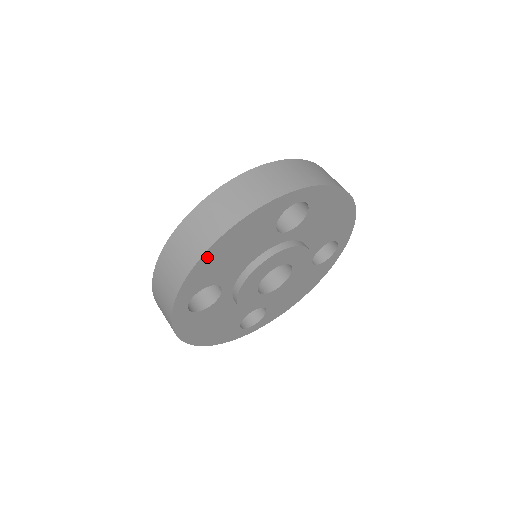
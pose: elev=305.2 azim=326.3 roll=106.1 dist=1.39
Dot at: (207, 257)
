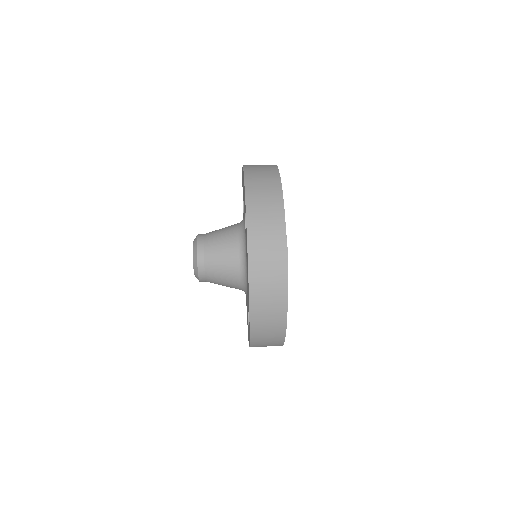
Dot at: occluded
